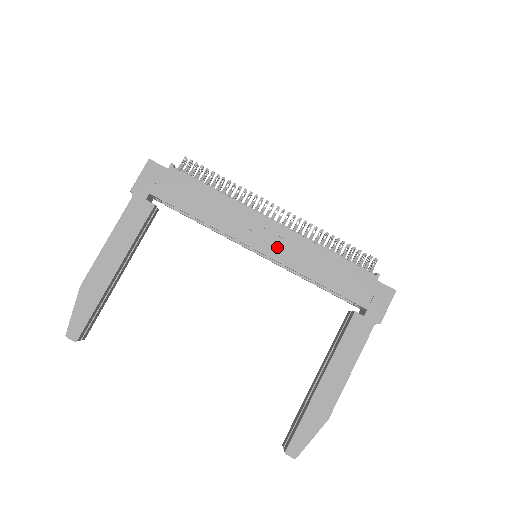
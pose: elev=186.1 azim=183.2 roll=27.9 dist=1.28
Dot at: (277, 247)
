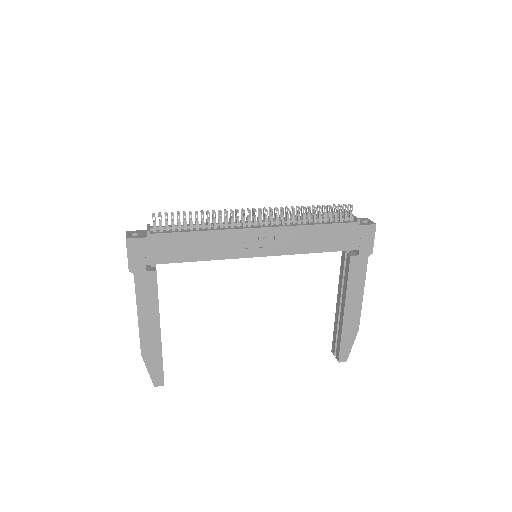
Dot at: (271, 245)
